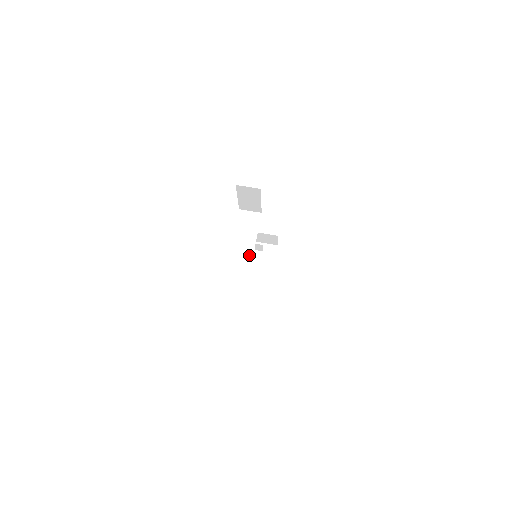
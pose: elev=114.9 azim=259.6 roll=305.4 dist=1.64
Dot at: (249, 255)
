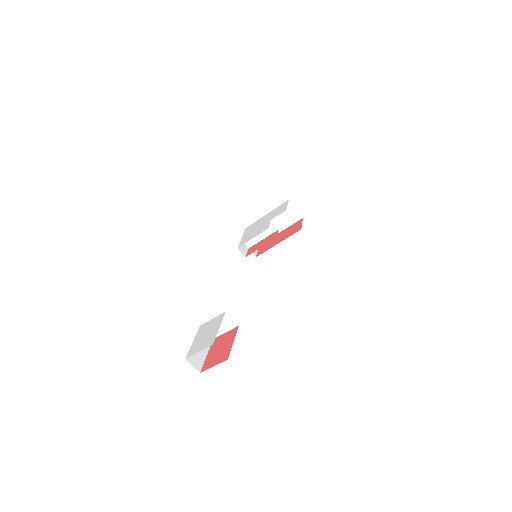
Dot at: (266, 223)
